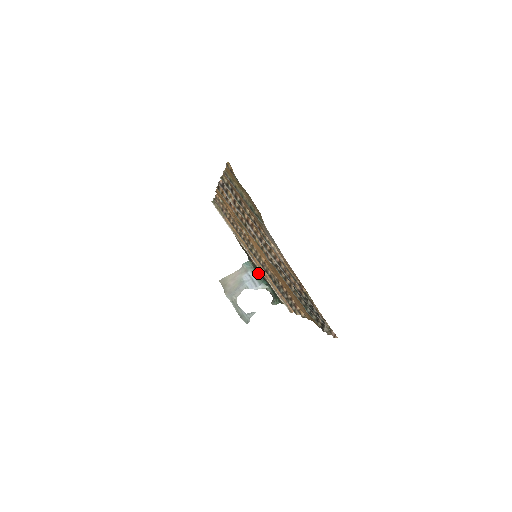
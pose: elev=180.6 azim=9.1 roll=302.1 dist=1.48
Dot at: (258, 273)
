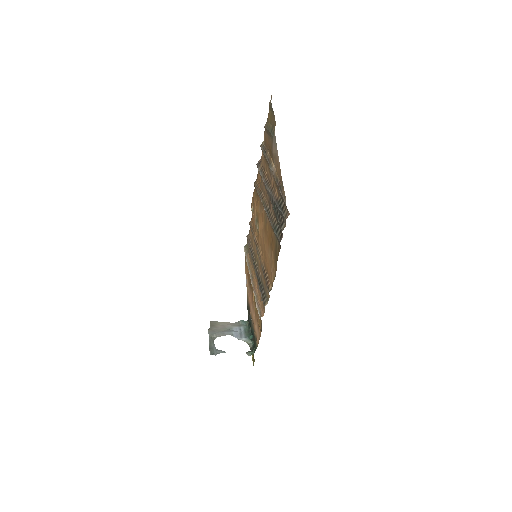
Dot at: (249, 329)
